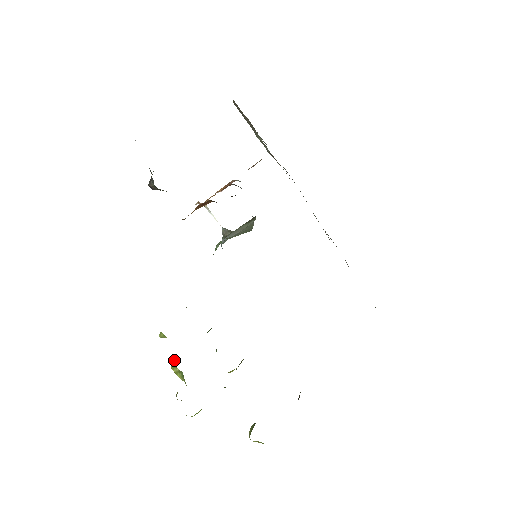
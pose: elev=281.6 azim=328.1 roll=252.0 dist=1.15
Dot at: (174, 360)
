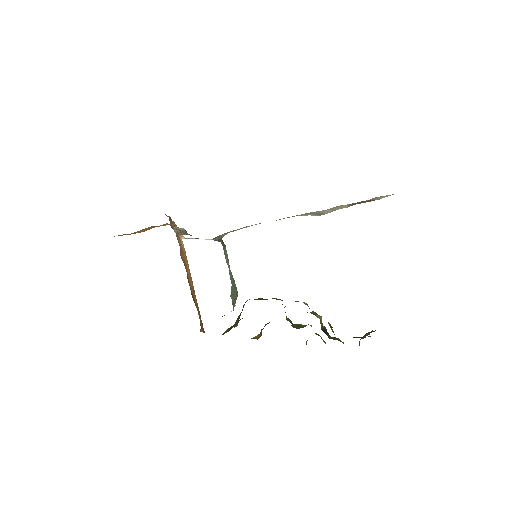
Dot at: occluded
